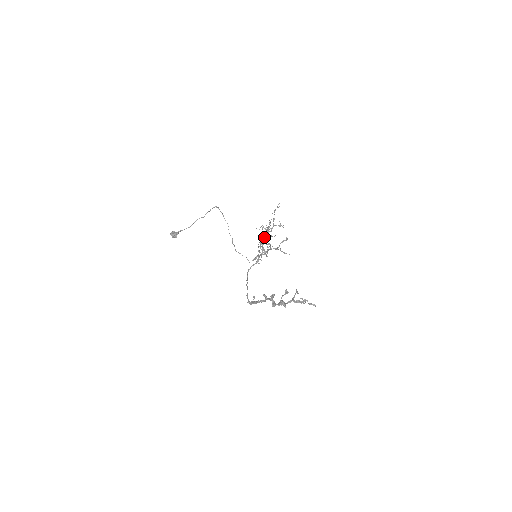
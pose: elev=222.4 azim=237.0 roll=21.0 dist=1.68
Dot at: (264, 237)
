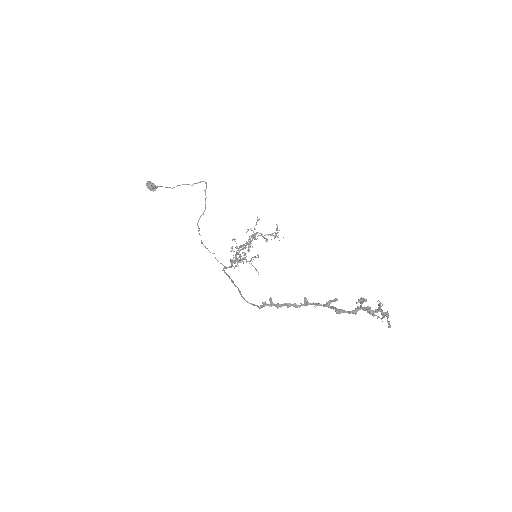
Dot at: (250, 242)
